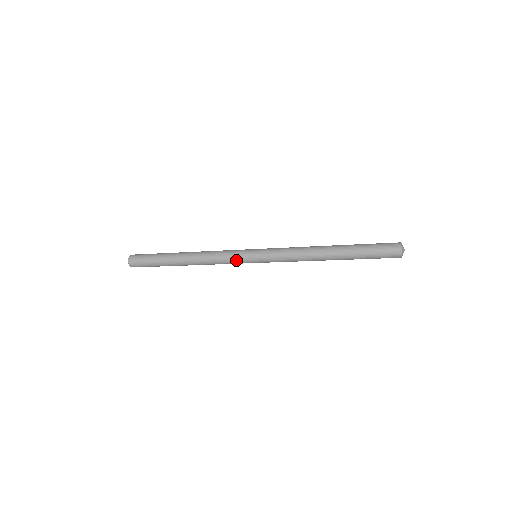
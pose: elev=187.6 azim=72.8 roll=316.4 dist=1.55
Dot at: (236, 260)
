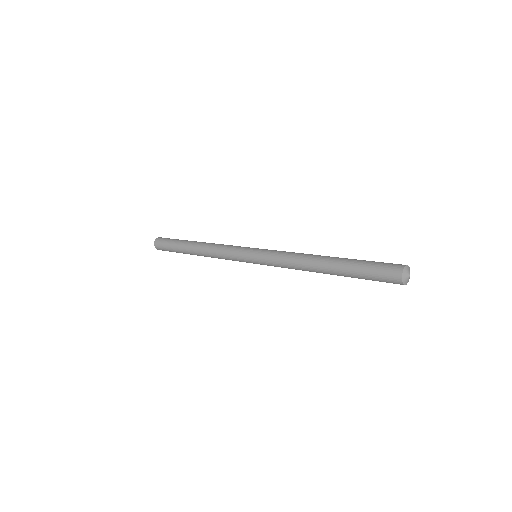
Dot at: (235, 257)
